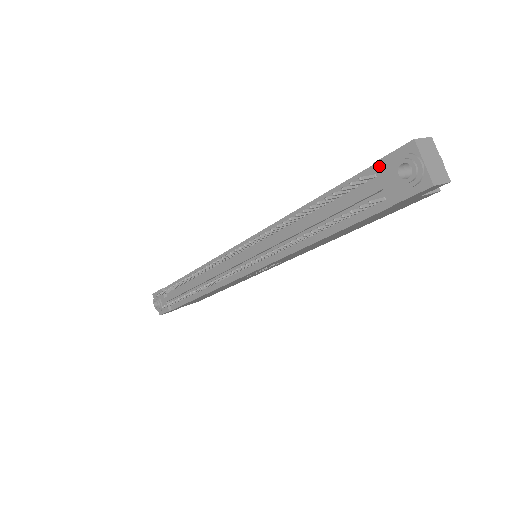
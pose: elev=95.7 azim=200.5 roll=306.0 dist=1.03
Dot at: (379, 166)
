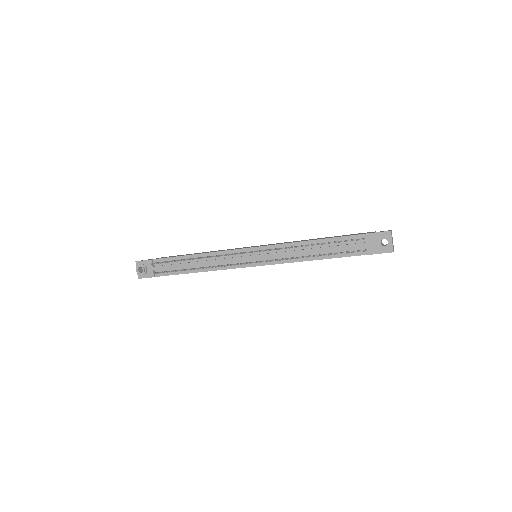
Dot at: (370, 236)
